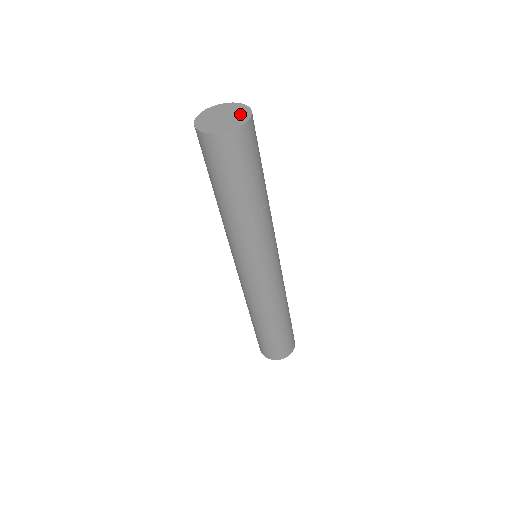
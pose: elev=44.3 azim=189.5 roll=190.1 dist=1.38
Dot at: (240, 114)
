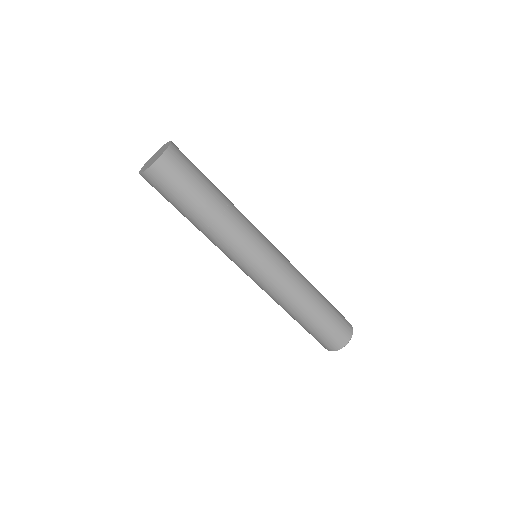
Dot at: (164, 147)
